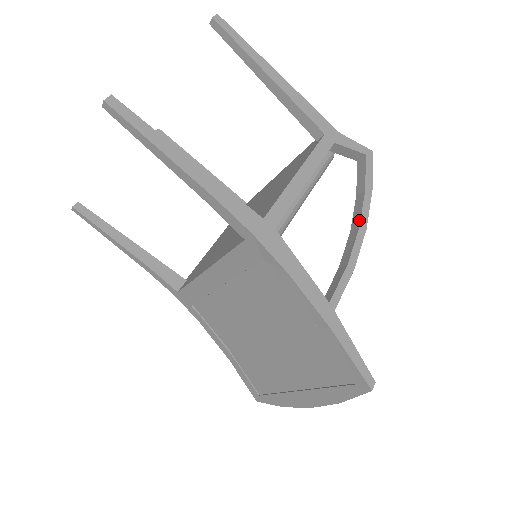
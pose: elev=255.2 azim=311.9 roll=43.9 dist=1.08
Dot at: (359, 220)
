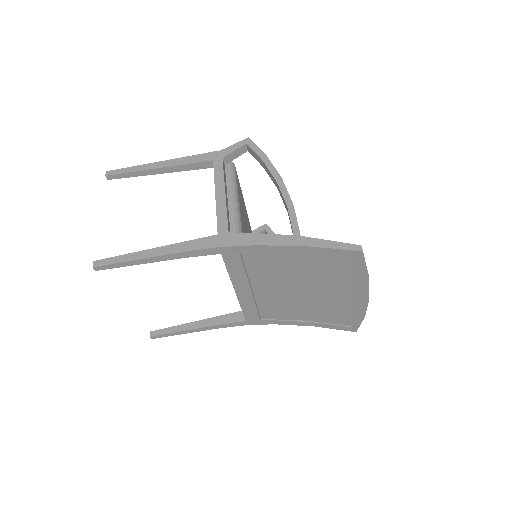
Dot at: (273, 179)
